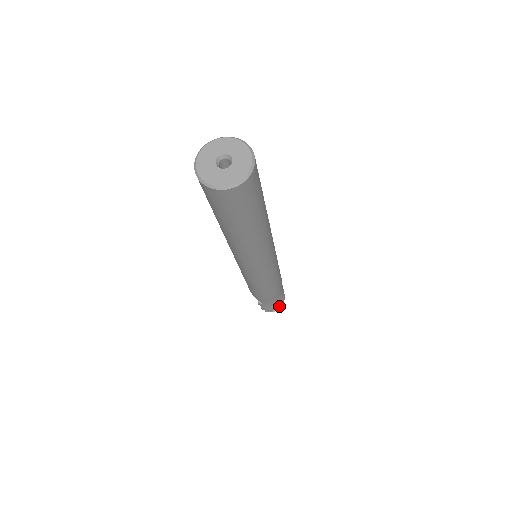
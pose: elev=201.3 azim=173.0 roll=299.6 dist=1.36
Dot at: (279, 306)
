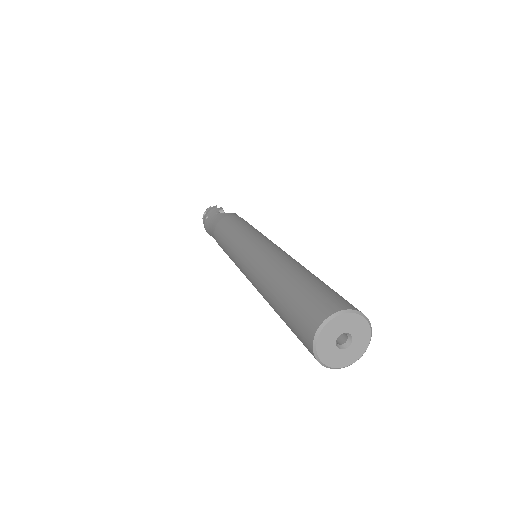
Dot at: occluded
